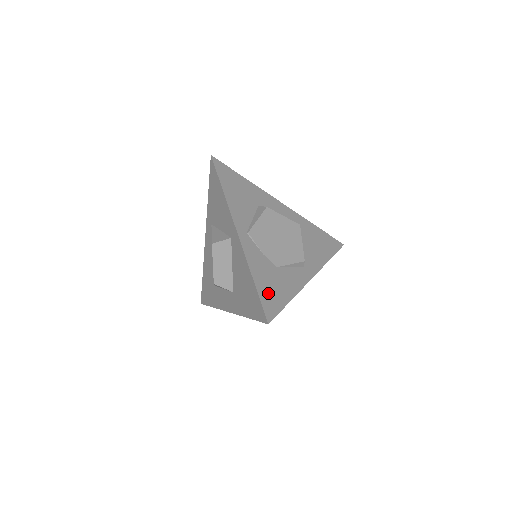
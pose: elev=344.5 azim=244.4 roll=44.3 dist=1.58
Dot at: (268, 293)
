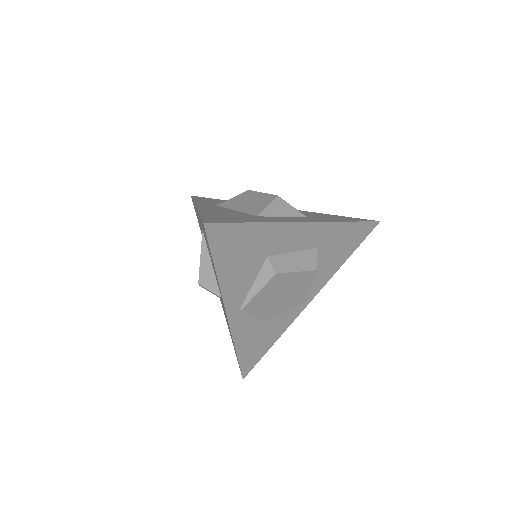
Dot at: (250, 354)
